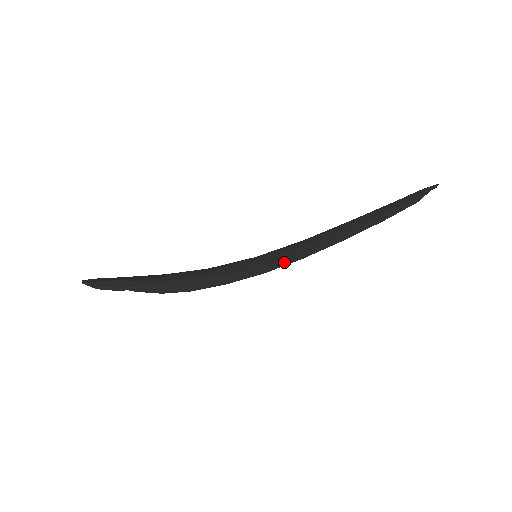
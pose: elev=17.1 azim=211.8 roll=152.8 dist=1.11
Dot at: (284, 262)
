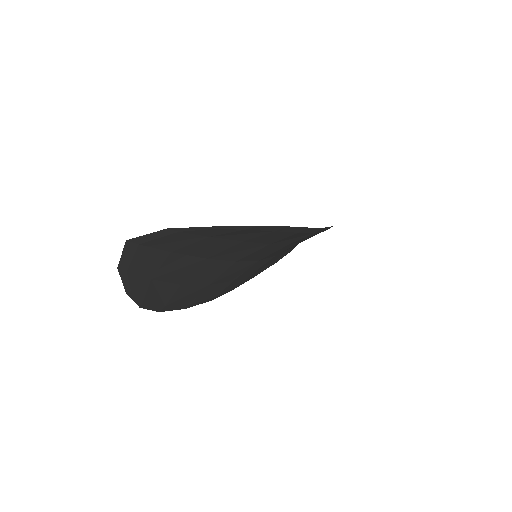
Dot at: (234, 285)
